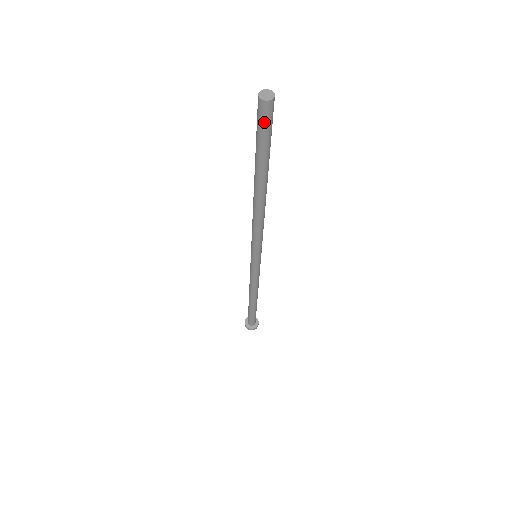
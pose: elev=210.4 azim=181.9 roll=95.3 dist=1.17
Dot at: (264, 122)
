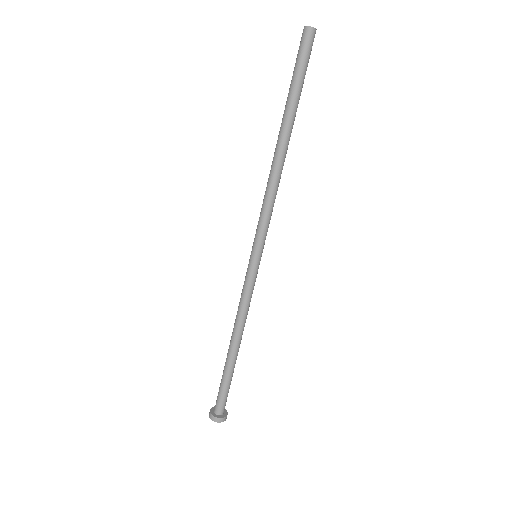
Dot at: (300, 49)
